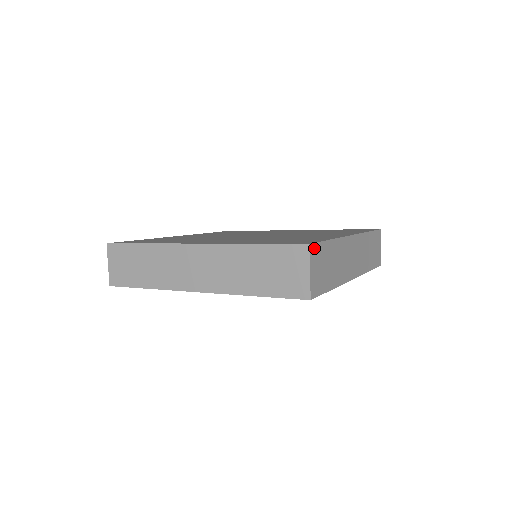
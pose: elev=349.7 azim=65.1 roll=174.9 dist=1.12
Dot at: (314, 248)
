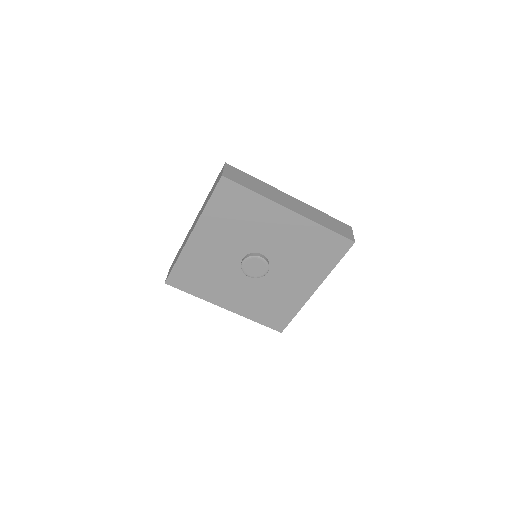
Dot at: (231, 167)
